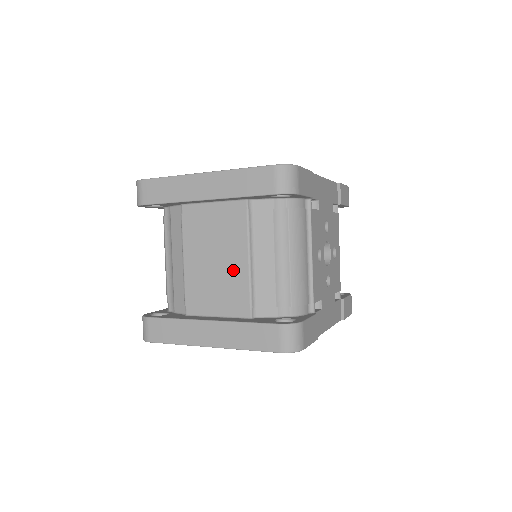
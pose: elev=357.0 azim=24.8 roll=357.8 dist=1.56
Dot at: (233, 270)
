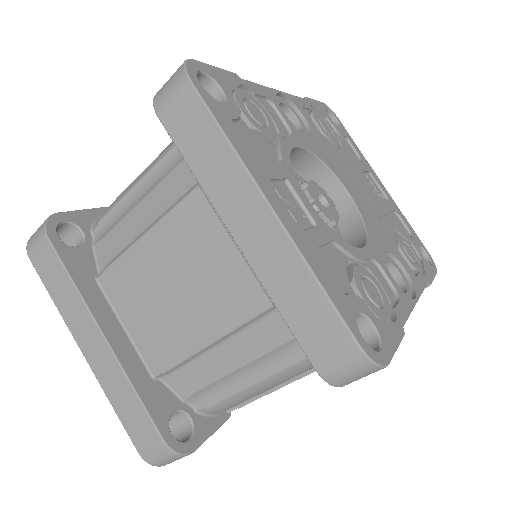
Dot at: (185, 324)
